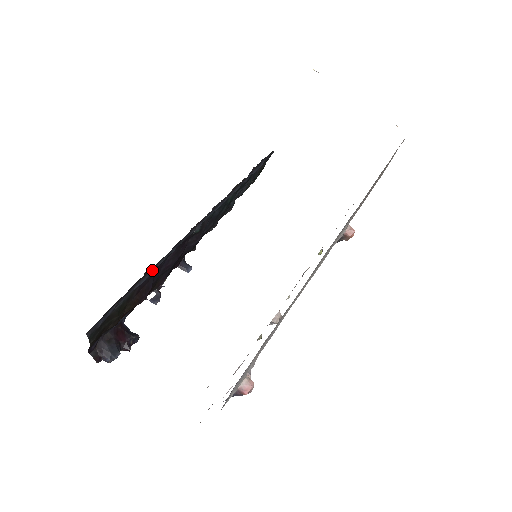
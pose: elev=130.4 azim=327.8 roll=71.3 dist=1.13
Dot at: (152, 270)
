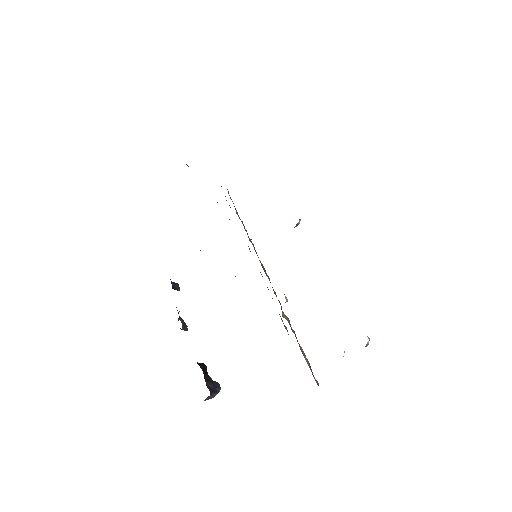
Dot at: occluded
